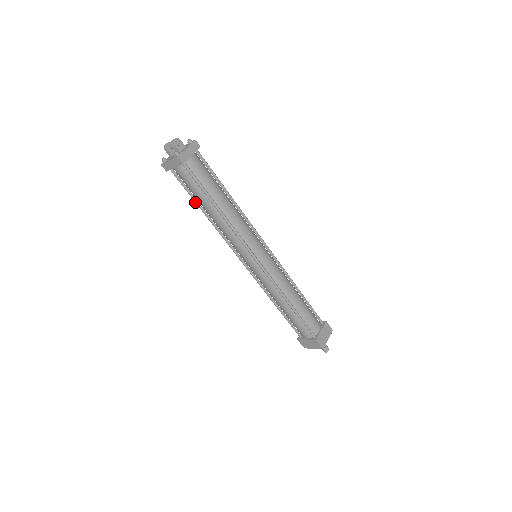
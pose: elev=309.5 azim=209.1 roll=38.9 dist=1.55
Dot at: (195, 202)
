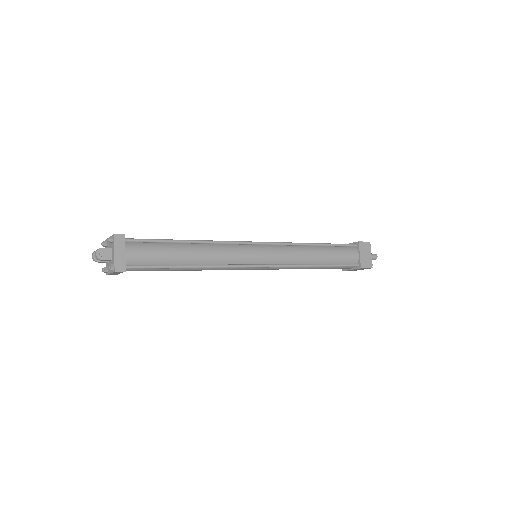
Dot at: occluded
